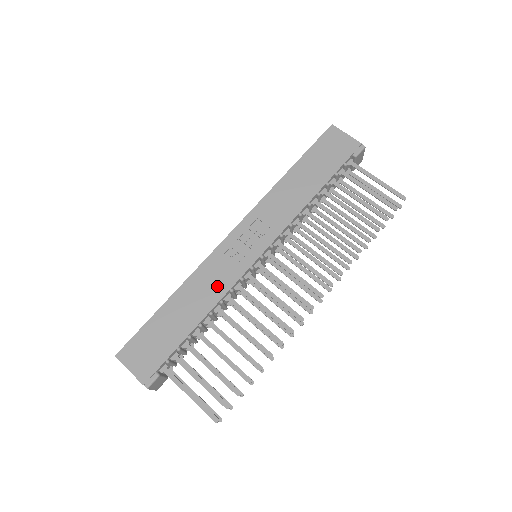
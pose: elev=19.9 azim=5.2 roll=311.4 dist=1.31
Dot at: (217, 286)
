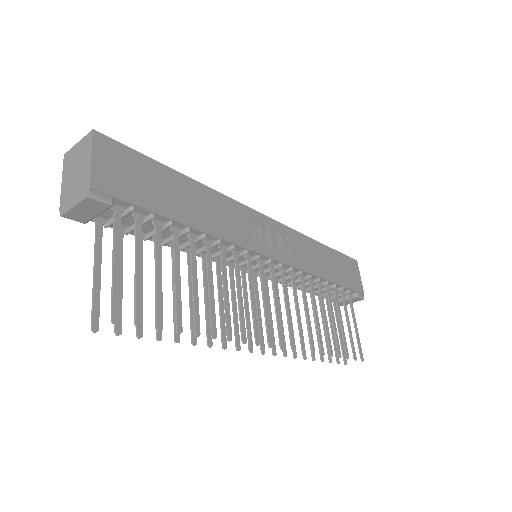
Dot at: (229, 227)
